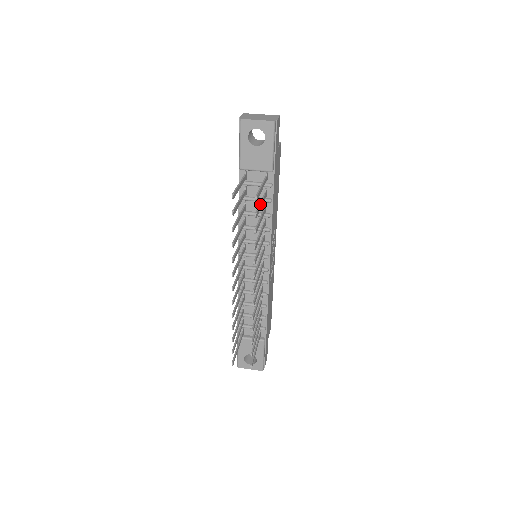
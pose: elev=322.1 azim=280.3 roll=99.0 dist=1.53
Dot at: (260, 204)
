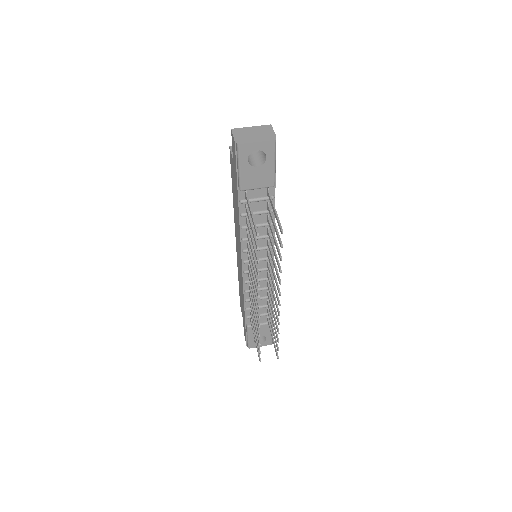
Dot at: occluded
